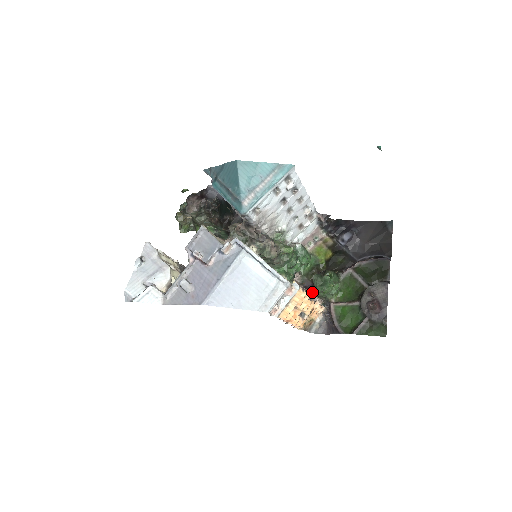
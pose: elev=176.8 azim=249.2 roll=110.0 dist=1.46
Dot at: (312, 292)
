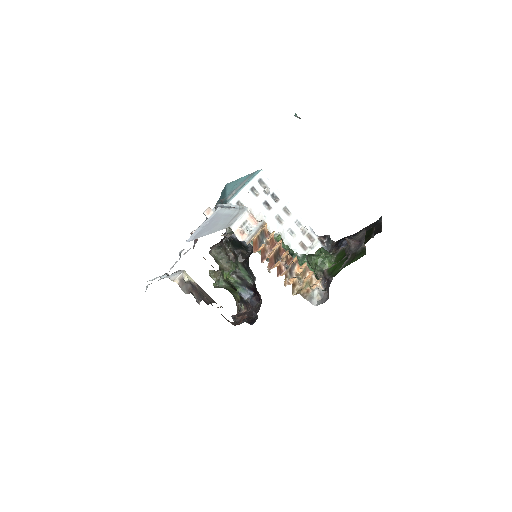
Dot at: occluded
